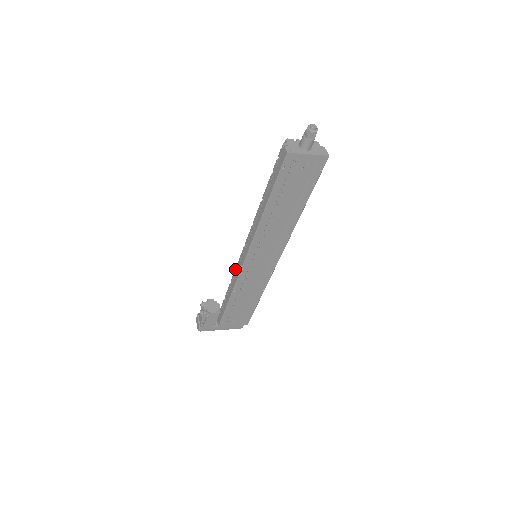
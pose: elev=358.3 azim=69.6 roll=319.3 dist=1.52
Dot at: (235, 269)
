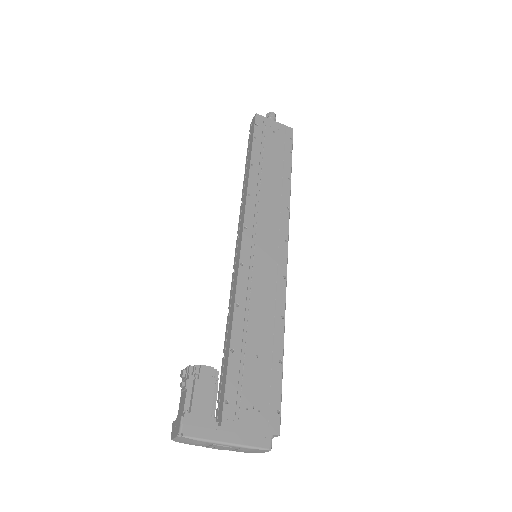
Dot at: occluded
